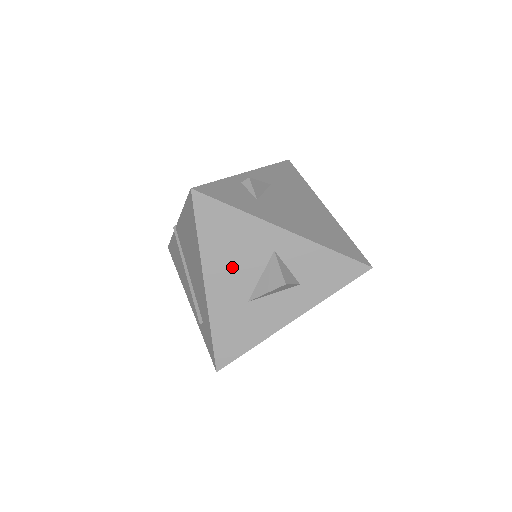
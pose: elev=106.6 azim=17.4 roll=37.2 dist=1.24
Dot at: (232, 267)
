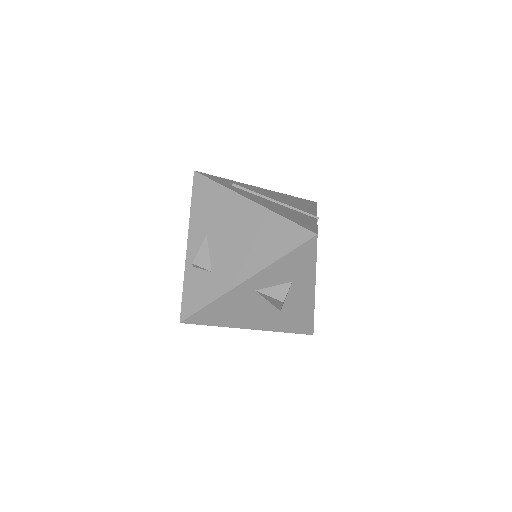
Dot at: (249, 314)
